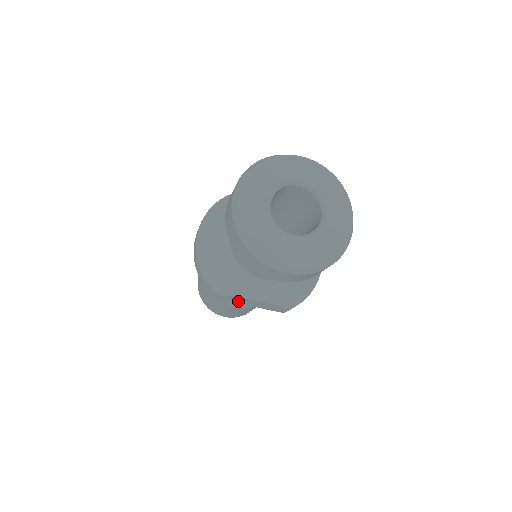
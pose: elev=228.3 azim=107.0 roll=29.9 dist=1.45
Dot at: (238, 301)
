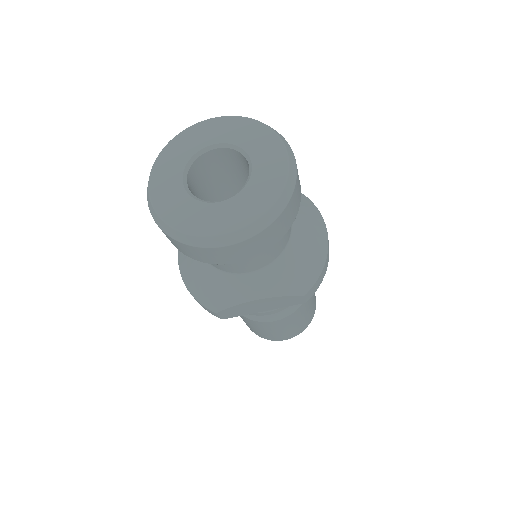
Dot at: (245, 311)
